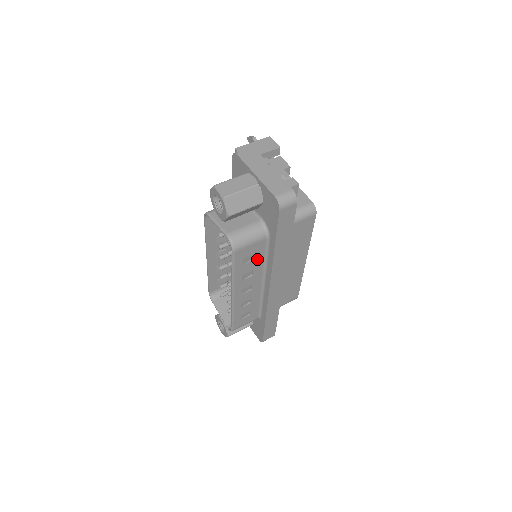
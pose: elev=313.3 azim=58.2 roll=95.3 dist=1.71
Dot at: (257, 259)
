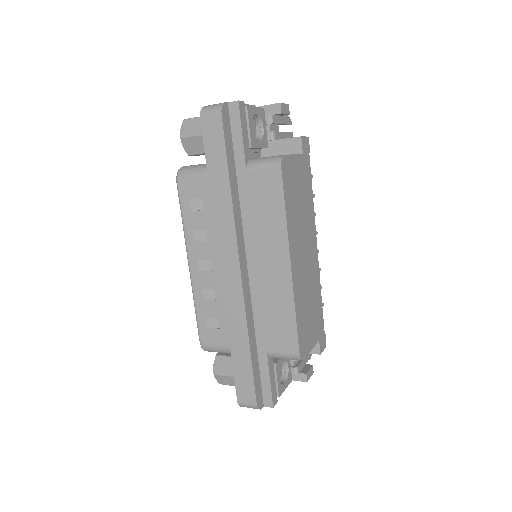
Dot at: (208, 212)
